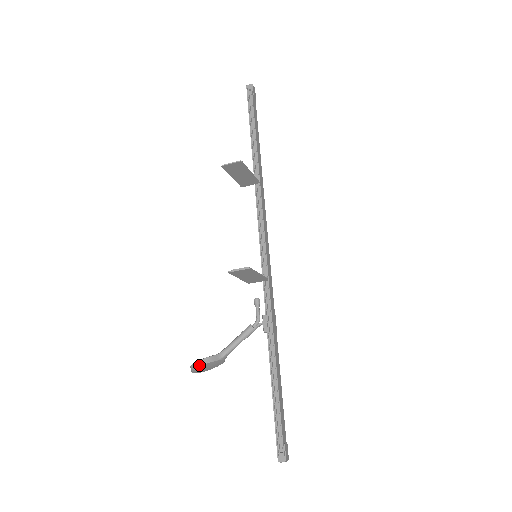
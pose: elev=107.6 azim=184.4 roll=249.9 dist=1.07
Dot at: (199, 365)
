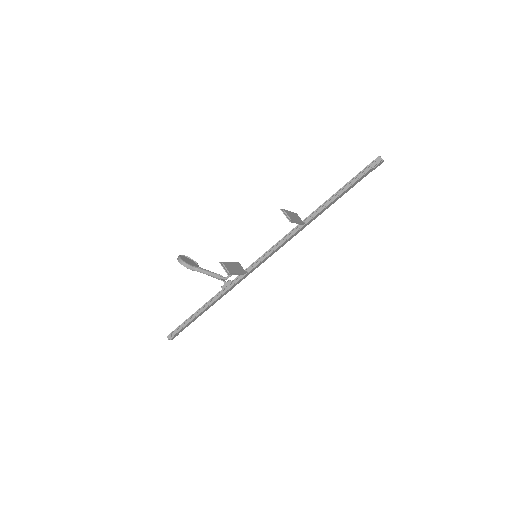
Dot at: (181, 263)
